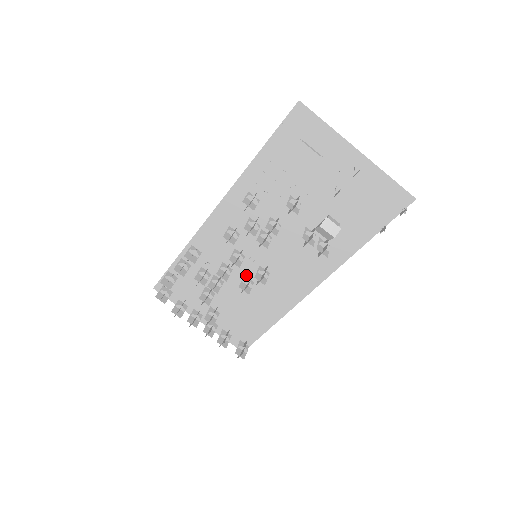
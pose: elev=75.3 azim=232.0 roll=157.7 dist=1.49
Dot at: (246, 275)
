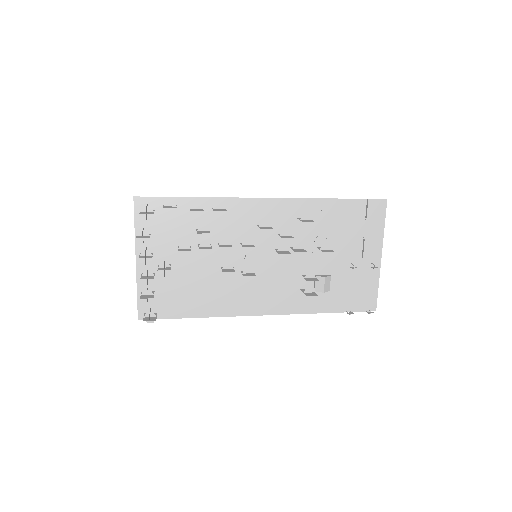
Dot at: (228, 262)
